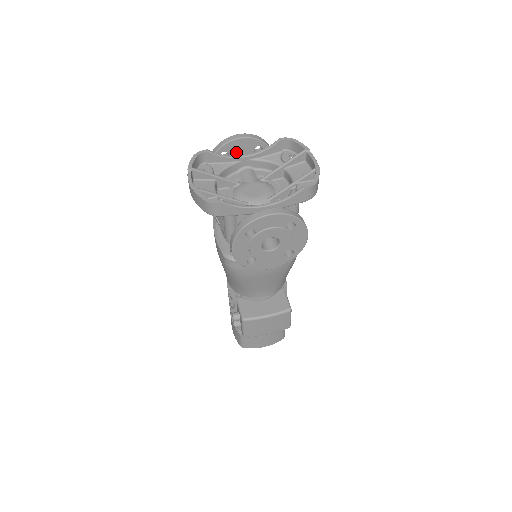
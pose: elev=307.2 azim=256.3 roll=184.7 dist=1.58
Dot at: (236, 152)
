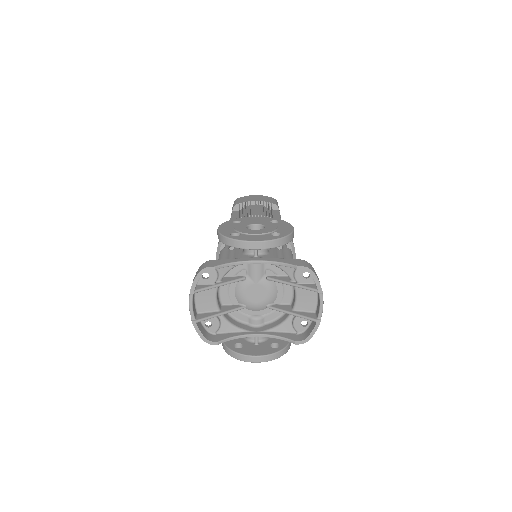
Dot at: occluded
